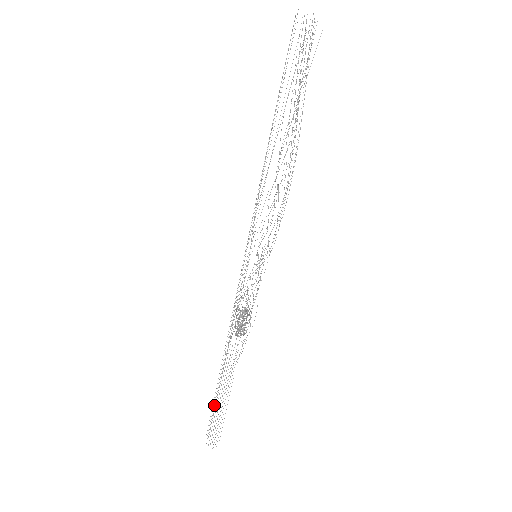
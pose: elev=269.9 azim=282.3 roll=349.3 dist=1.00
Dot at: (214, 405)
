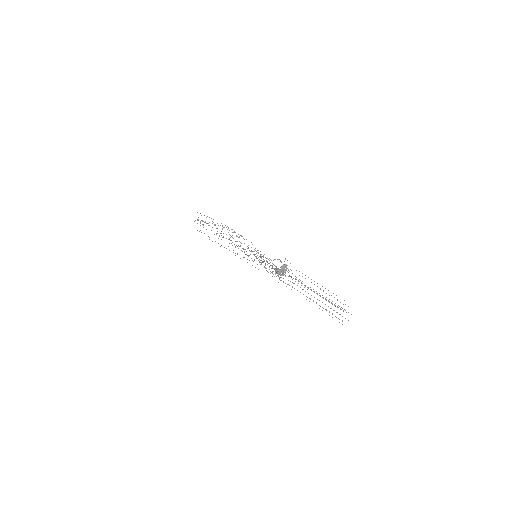
Dot at: occluded
